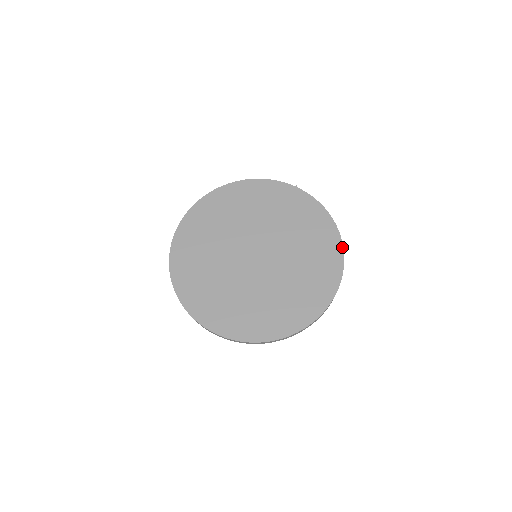
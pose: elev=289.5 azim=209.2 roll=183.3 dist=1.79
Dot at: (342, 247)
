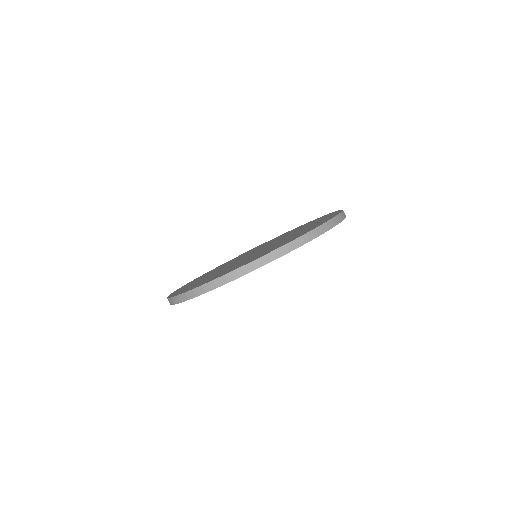
Dot at: (331, 218)
